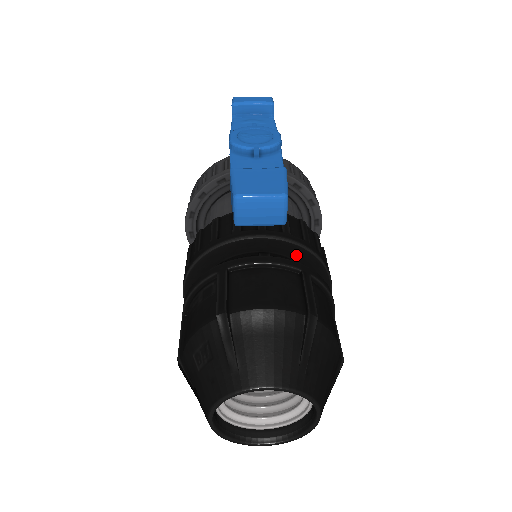
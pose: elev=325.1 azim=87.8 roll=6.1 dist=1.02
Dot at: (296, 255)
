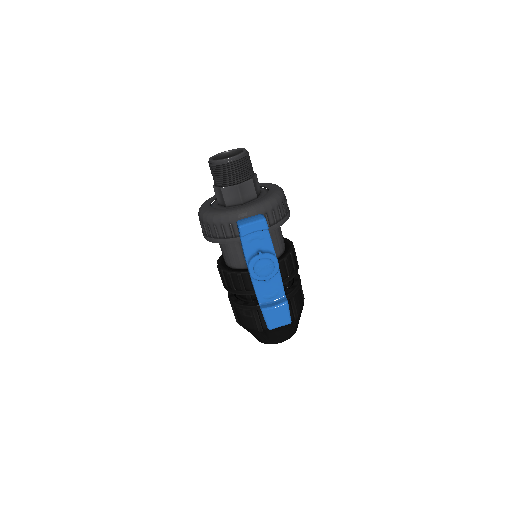
Dot at: occluded
